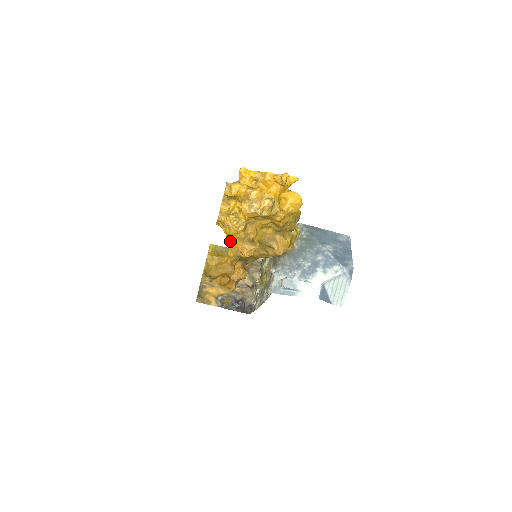
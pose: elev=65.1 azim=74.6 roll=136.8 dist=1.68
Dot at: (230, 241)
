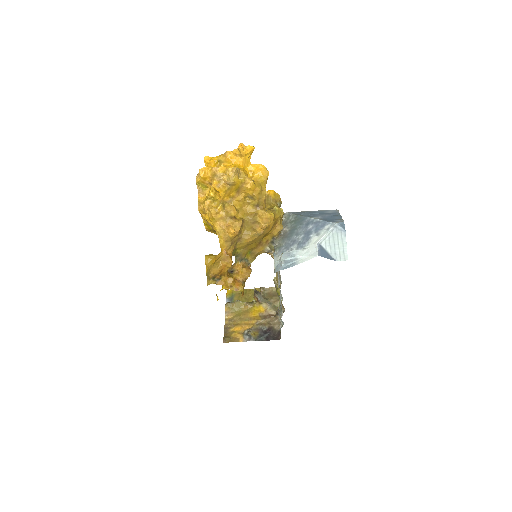
Dot at: (215, 226)
